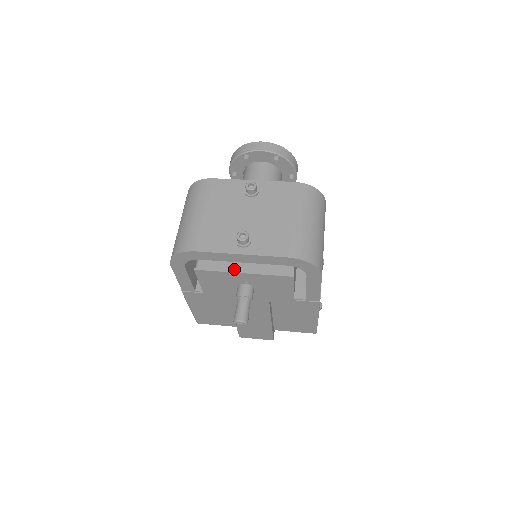
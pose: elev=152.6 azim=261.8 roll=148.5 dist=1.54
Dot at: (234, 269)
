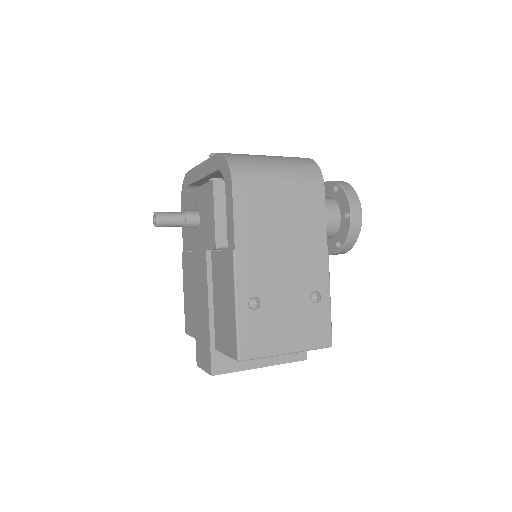
Dot at: occluded
